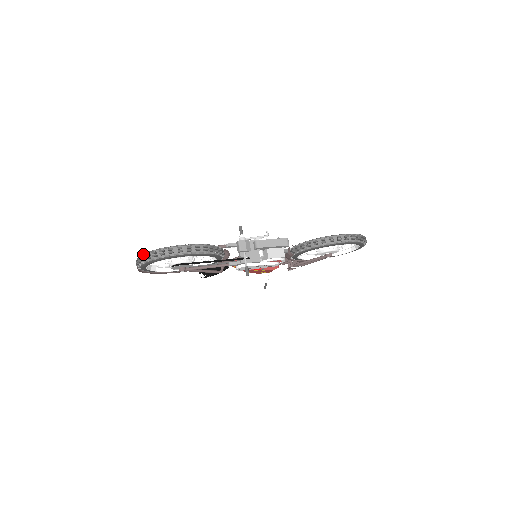
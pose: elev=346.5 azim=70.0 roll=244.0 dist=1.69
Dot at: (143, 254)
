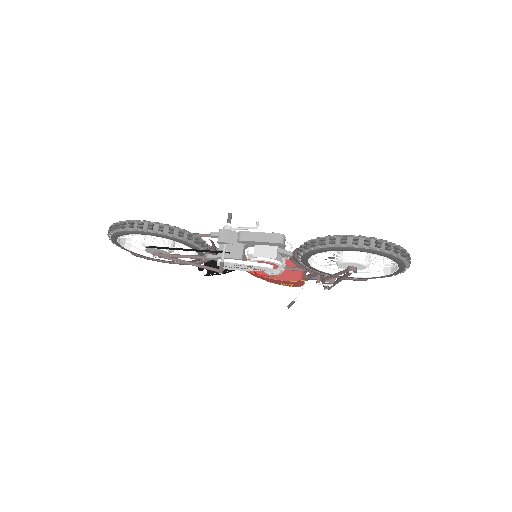
Dot at: occluded
